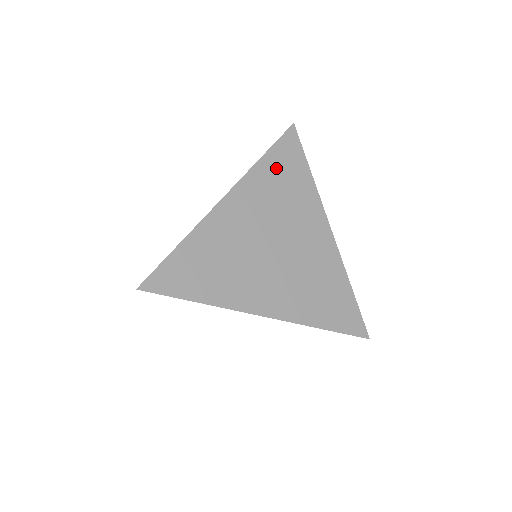
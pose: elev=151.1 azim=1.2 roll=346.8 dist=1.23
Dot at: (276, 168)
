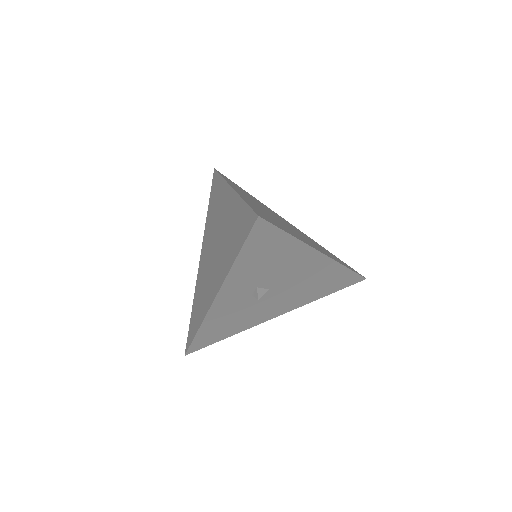
Dot at: occluded
